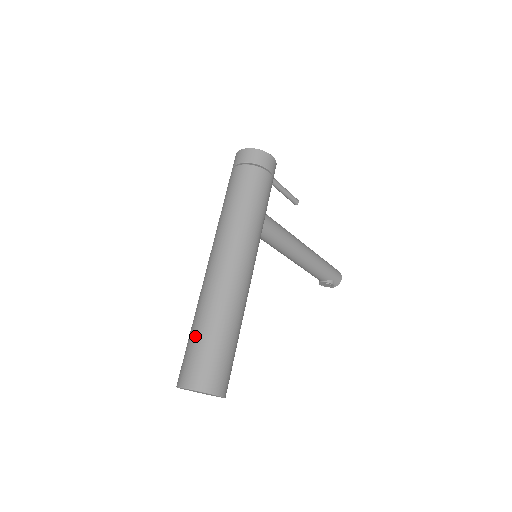
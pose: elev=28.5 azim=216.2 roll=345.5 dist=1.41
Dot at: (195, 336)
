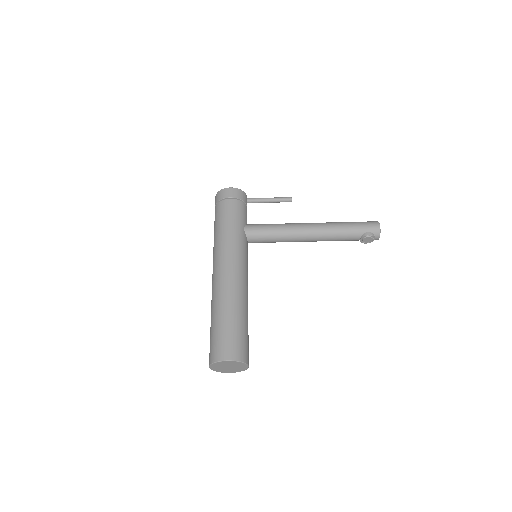
Dot at: occluded
